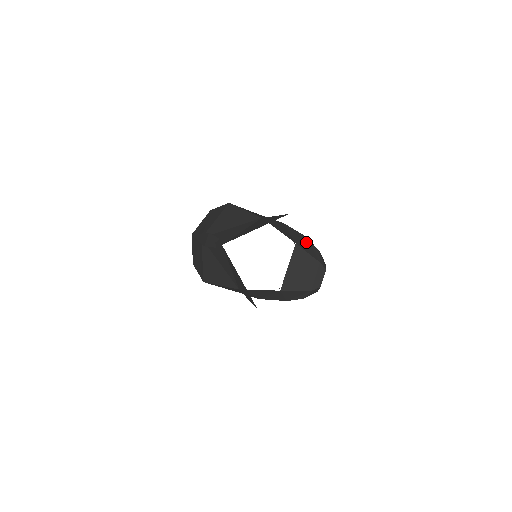
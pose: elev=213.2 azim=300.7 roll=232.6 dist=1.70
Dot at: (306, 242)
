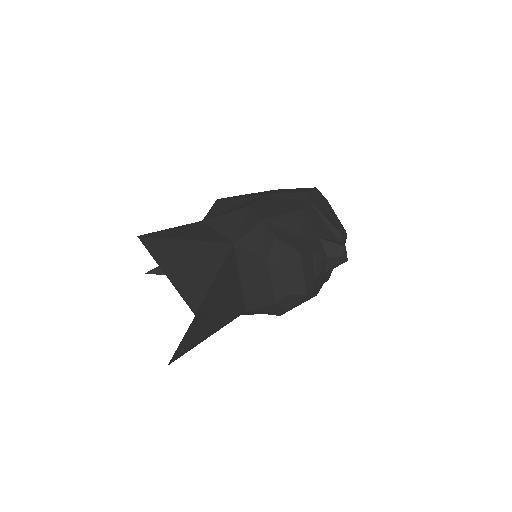
Dot at: (257, 231)
